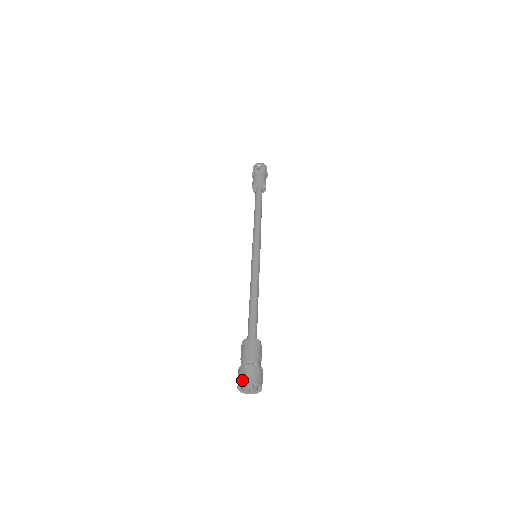
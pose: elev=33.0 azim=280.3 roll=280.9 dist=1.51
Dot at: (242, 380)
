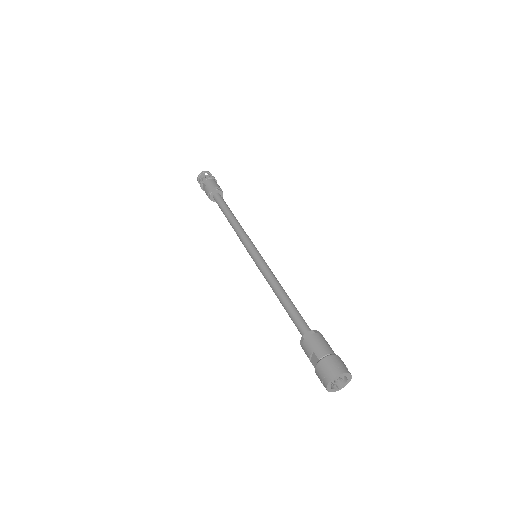
Dot at: (335, 372)
